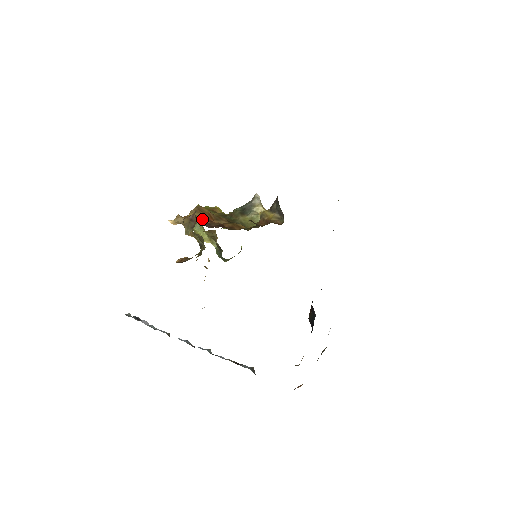
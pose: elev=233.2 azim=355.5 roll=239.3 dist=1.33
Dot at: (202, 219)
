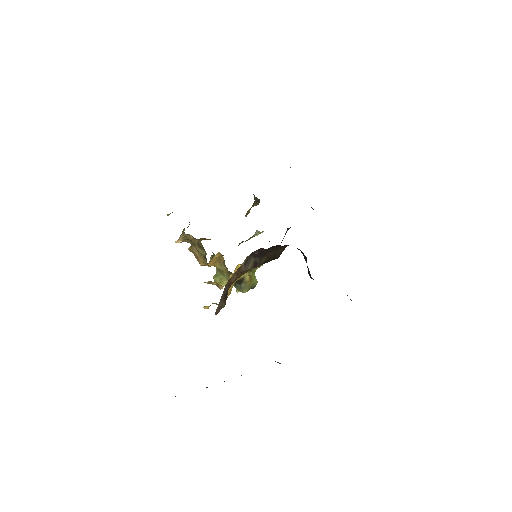
Dot at: occluded
